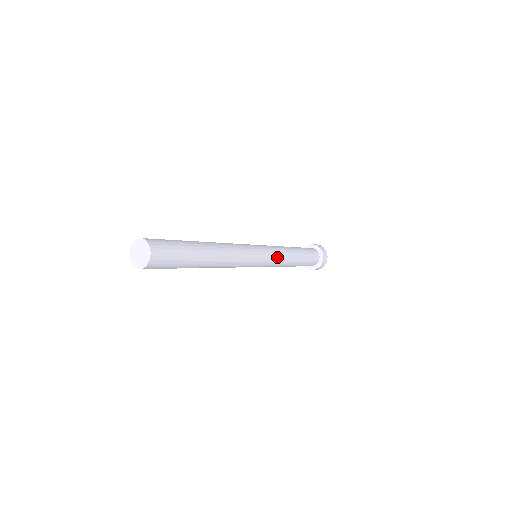
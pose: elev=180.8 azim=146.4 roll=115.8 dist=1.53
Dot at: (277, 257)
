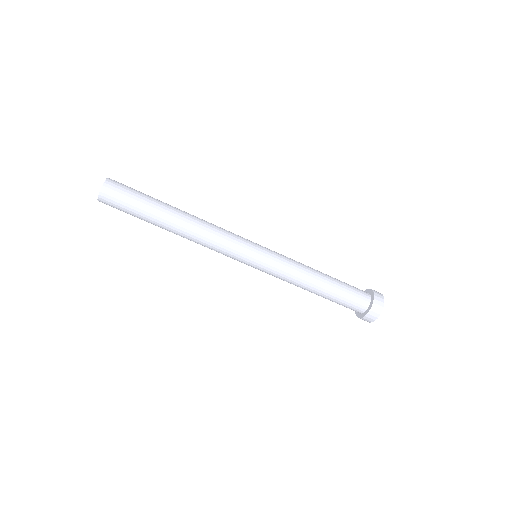
Dot at: (283, 258)
